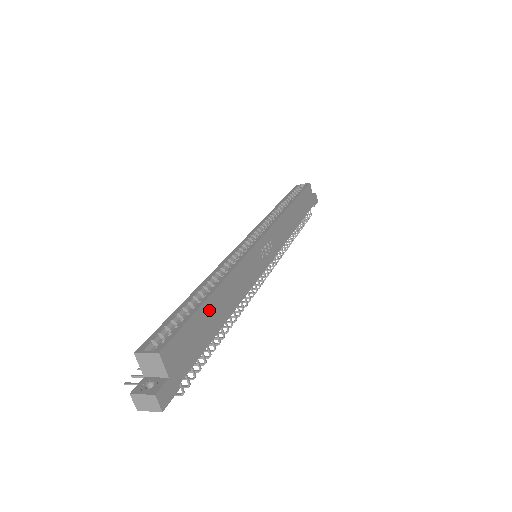
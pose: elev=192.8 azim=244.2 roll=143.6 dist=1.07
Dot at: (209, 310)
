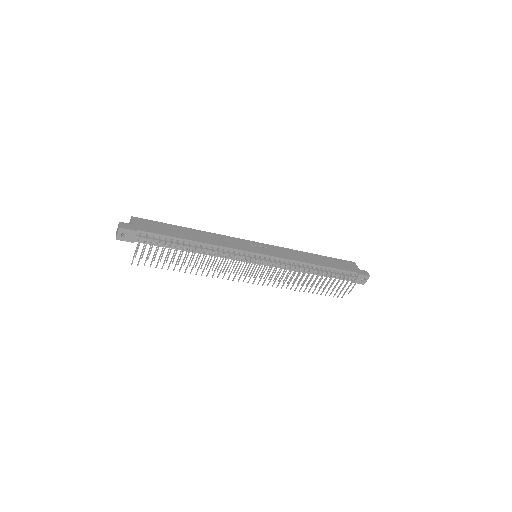
Dot at: (179, 229)
